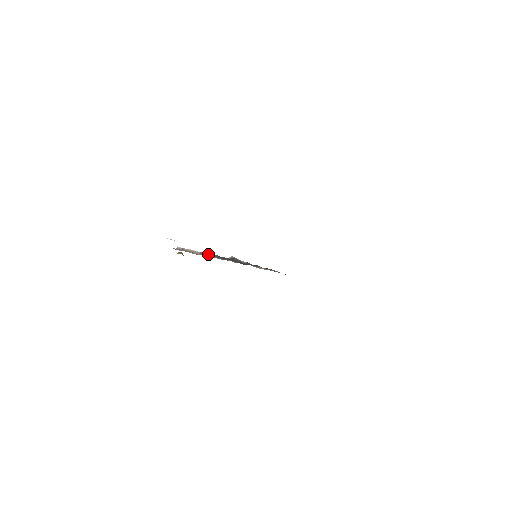
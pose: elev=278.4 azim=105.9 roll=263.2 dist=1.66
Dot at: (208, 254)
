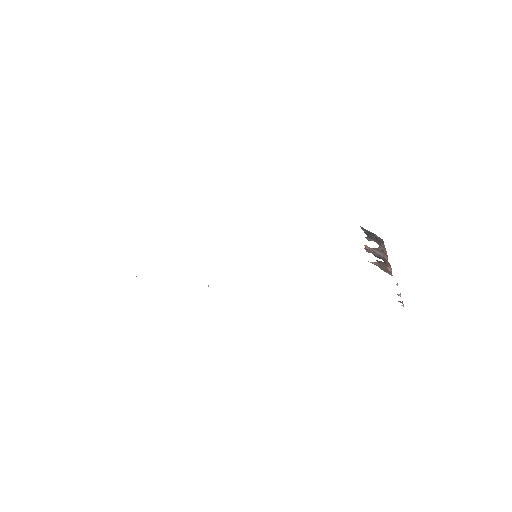
Dot at: occluded
